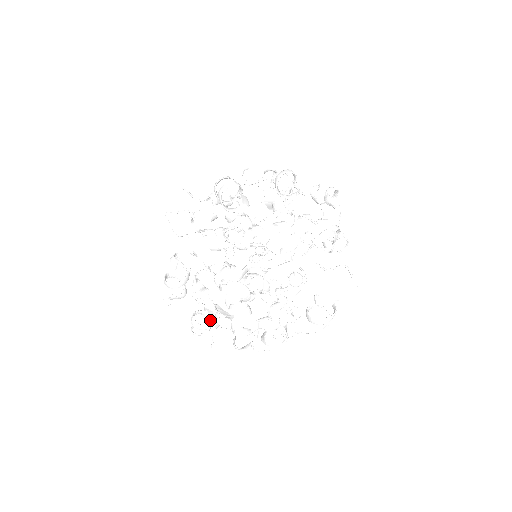
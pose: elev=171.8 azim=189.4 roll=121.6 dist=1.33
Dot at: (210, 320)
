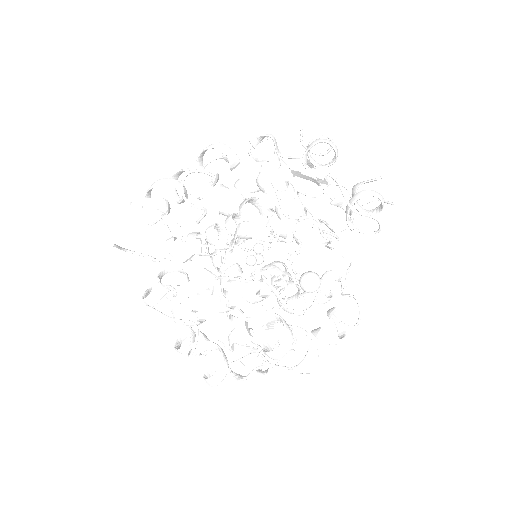
Dot at: occluded
